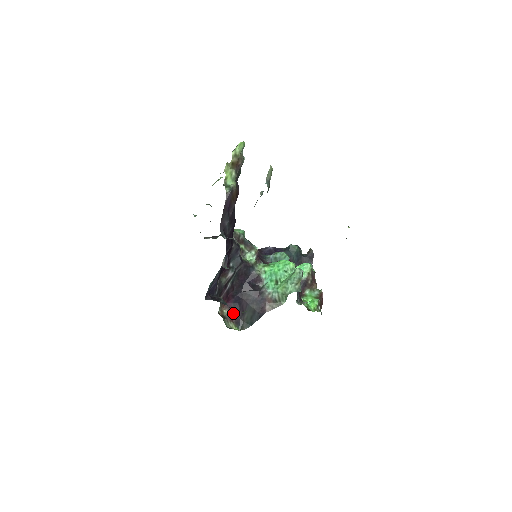
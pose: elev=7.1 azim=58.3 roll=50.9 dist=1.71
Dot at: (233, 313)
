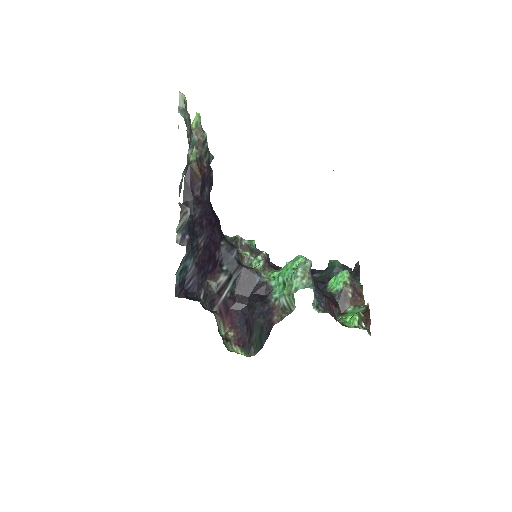
Dot at: (240, 335)
